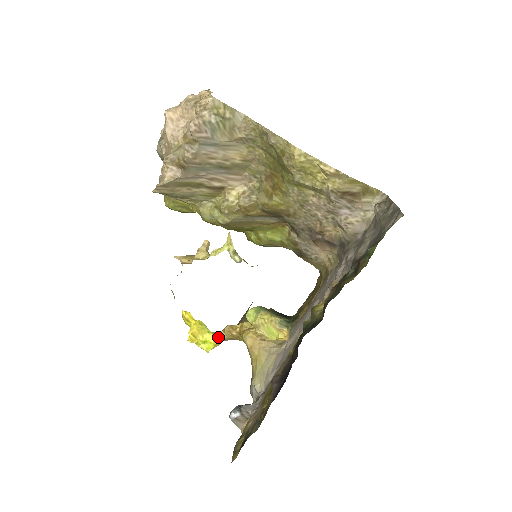
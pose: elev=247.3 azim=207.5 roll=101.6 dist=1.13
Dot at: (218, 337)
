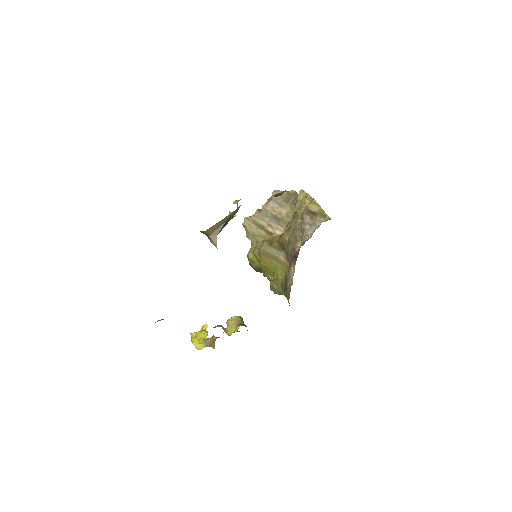
Dot at: (206, 340)
